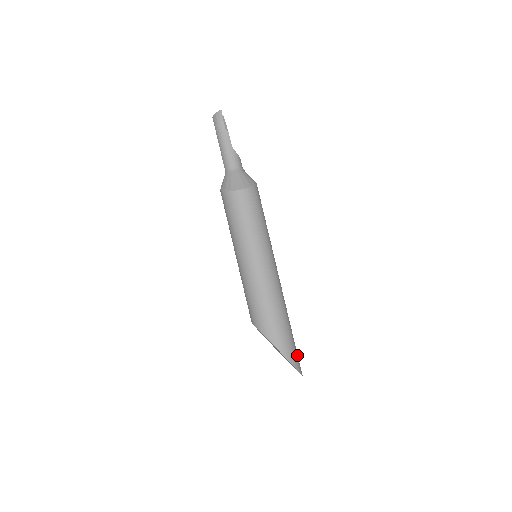
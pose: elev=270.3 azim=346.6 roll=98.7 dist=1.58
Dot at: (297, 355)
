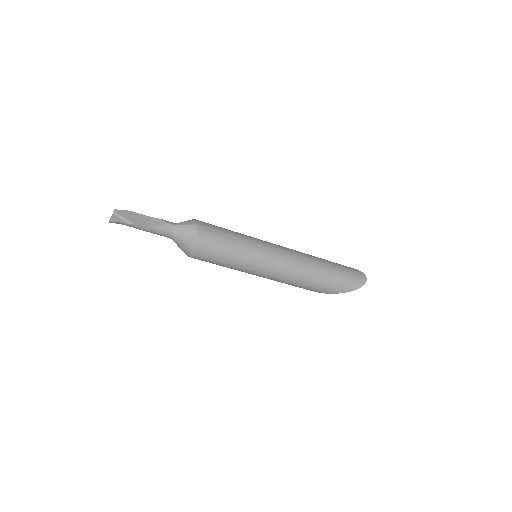
Dot at: (349, 278)
